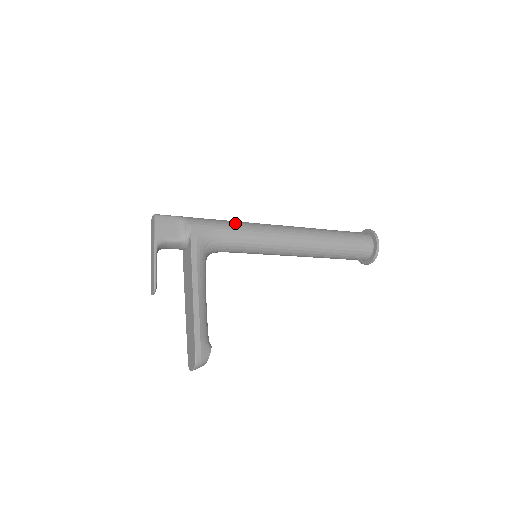
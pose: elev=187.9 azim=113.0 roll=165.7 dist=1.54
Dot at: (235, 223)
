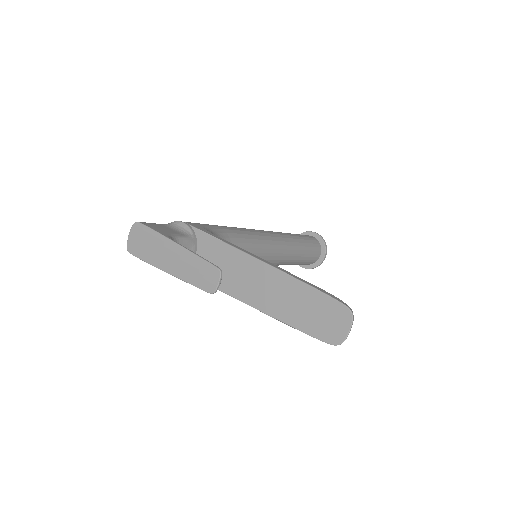
Dot at: occluded
